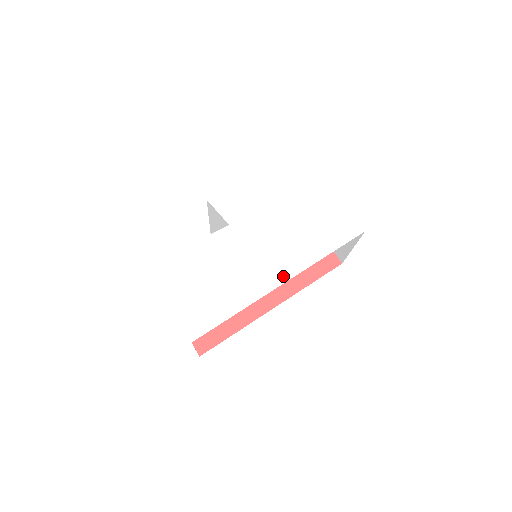
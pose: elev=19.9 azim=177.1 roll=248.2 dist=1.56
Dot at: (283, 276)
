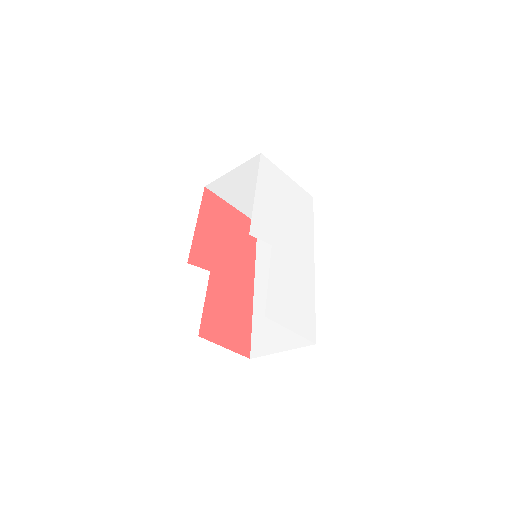
Dot at: (311, 259)
